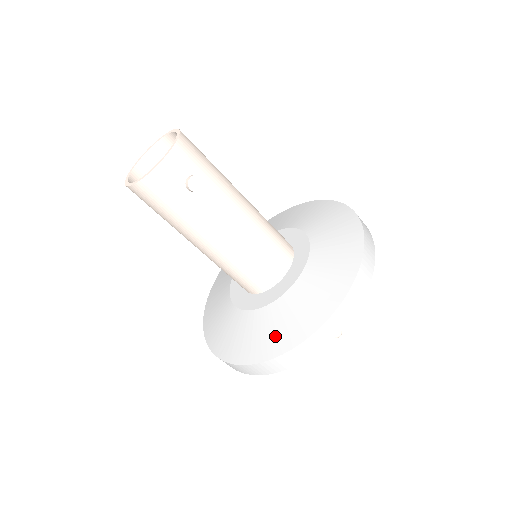
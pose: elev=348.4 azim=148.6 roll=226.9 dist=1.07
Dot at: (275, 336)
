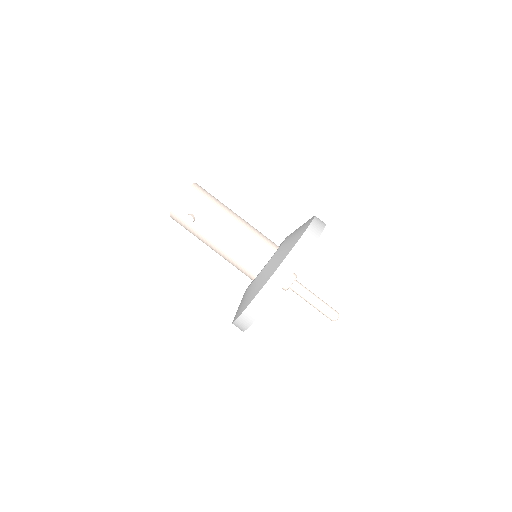
Dot at: (238, 310)
